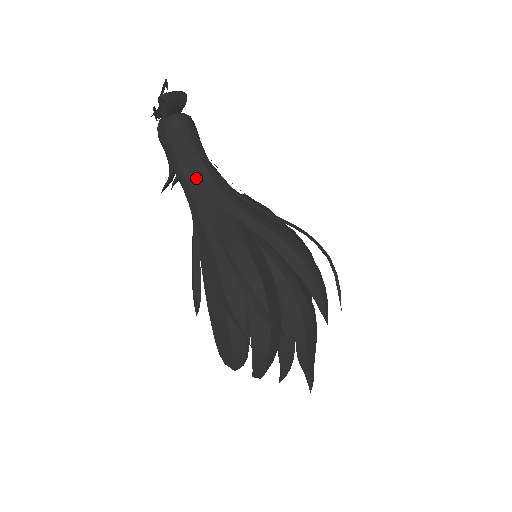
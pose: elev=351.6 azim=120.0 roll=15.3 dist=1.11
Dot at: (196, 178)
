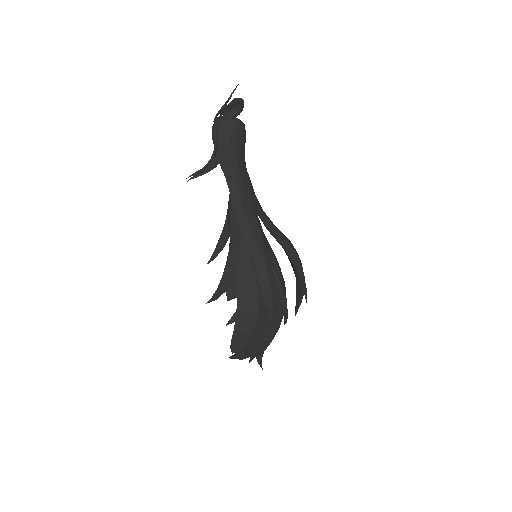
Dot at: (244, 182)
